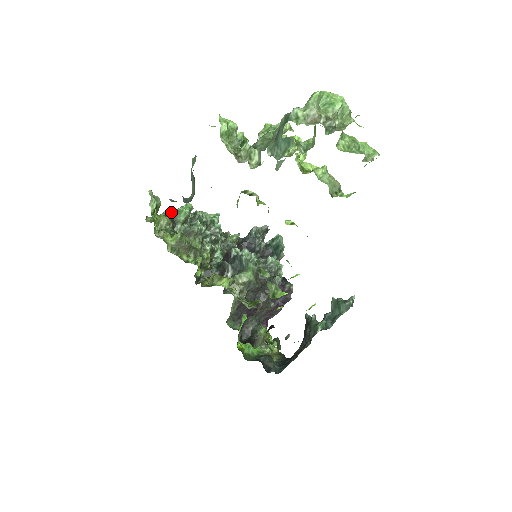
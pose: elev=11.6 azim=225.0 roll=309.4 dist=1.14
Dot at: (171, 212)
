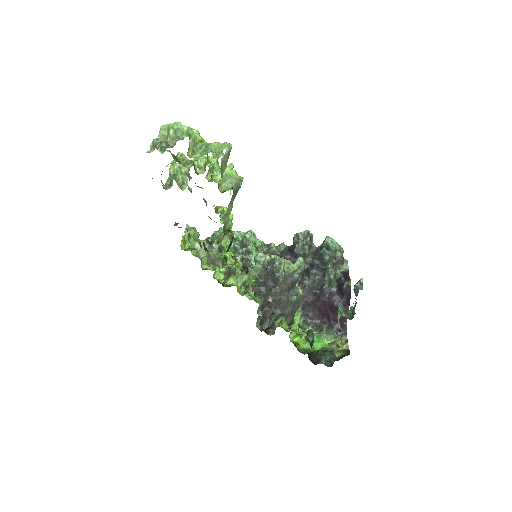
Dot at: (210, 237)
